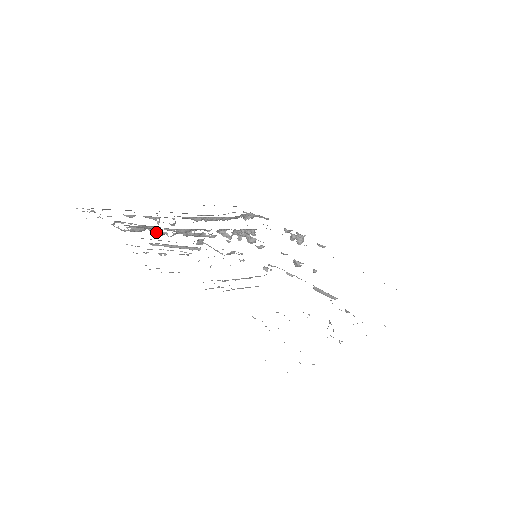
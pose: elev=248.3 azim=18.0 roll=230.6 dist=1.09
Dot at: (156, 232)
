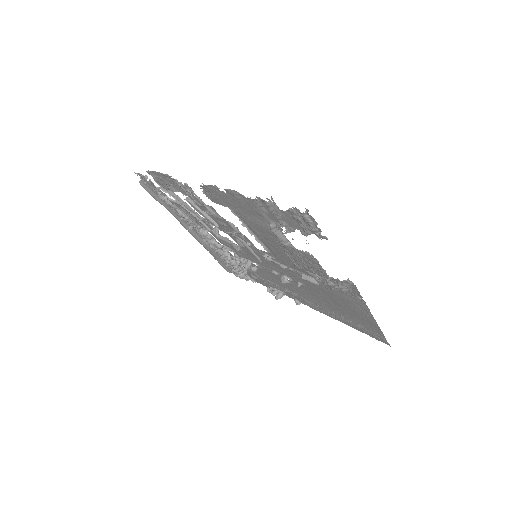
Dot at: (181, 218)
